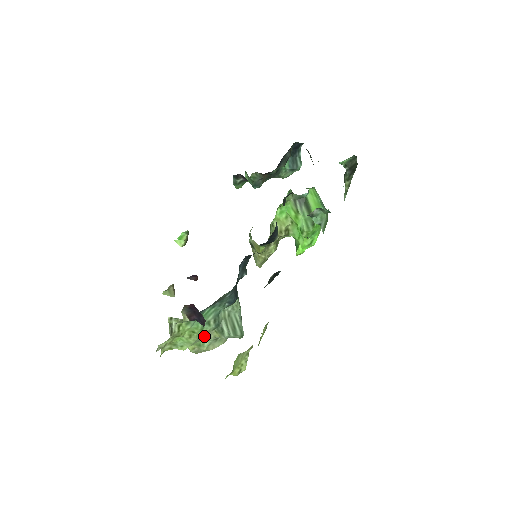
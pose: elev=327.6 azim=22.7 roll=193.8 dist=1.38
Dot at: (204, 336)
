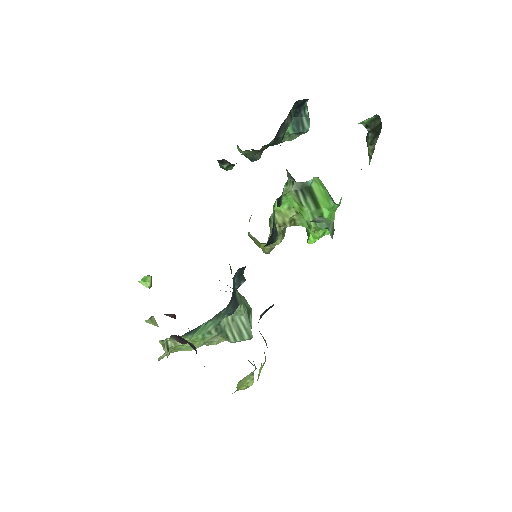
Dot at: (208, 341)
